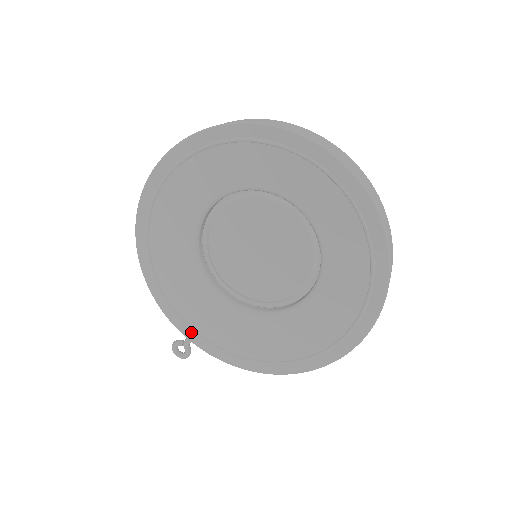
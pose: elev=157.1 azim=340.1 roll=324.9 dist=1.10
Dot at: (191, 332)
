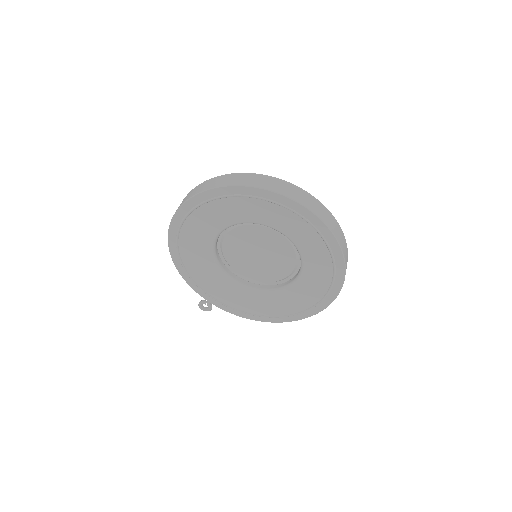
Dot at: (213, 300)
